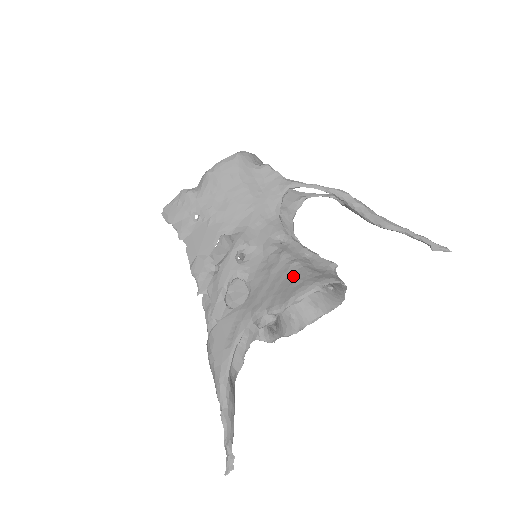
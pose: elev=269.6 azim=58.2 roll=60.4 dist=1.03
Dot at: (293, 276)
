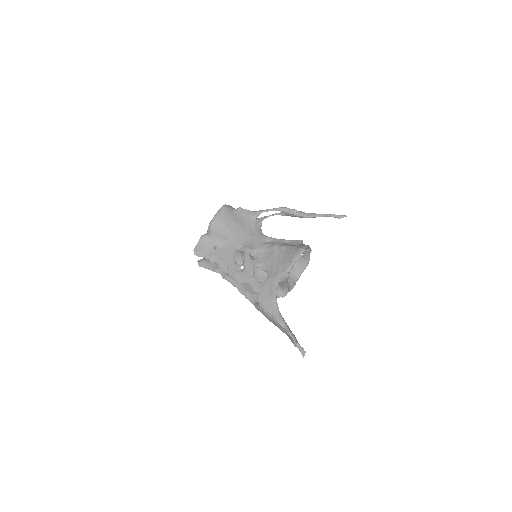
Dot at: (287, 252)
